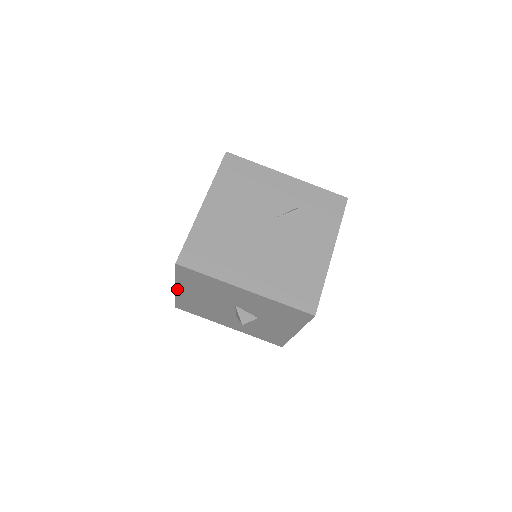
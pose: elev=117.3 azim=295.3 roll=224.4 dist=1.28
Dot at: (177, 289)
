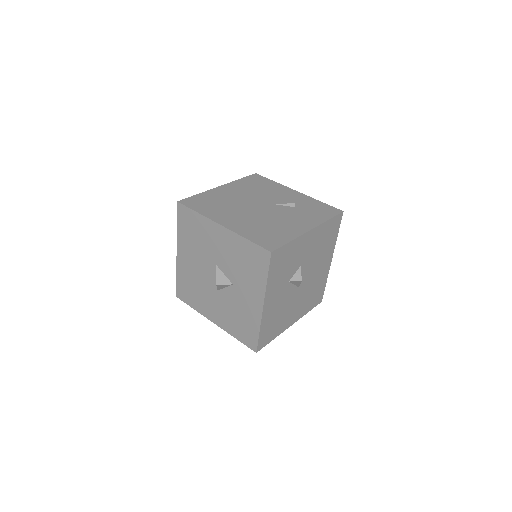
Dot at: (178, 253)
